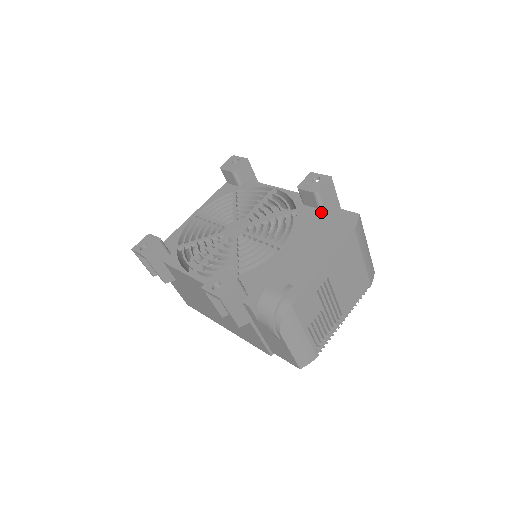
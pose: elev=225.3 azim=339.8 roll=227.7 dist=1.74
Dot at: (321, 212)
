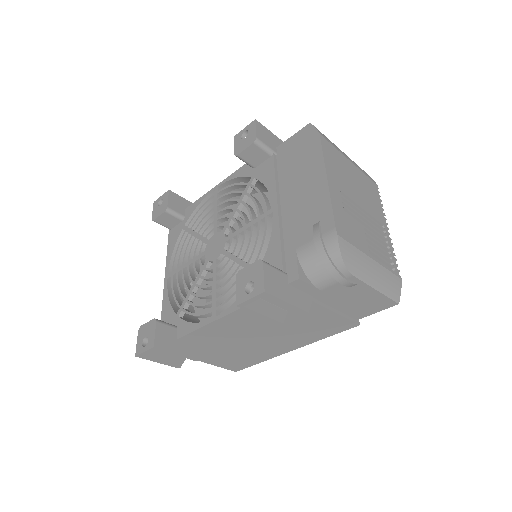
Dot at: (276, 157)
